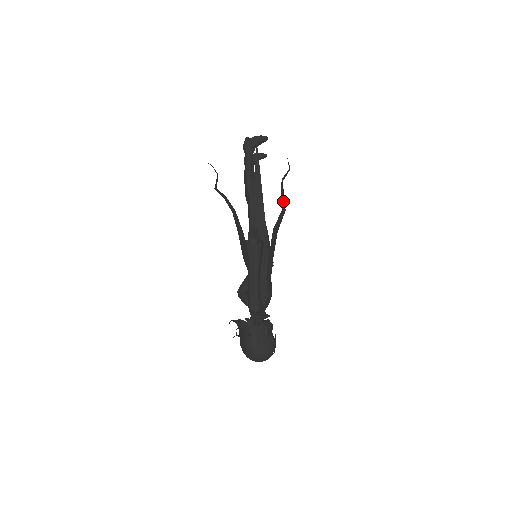
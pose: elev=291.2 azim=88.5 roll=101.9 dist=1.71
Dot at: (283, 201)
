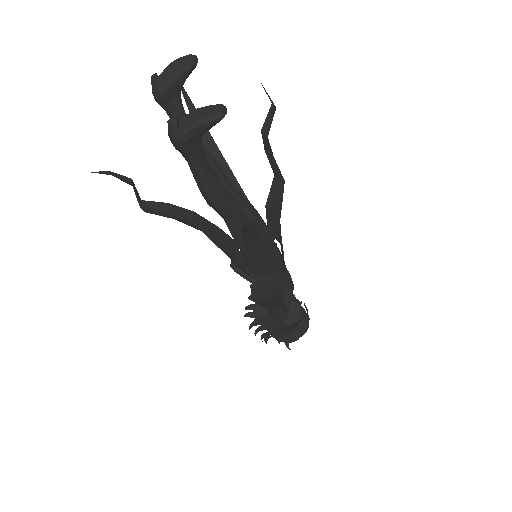
Dot at: (279, 175)
